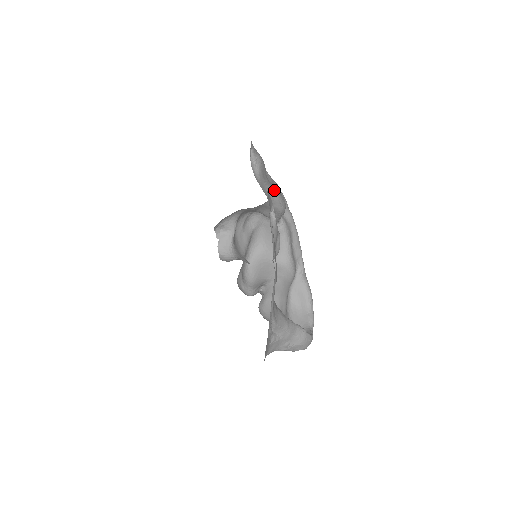
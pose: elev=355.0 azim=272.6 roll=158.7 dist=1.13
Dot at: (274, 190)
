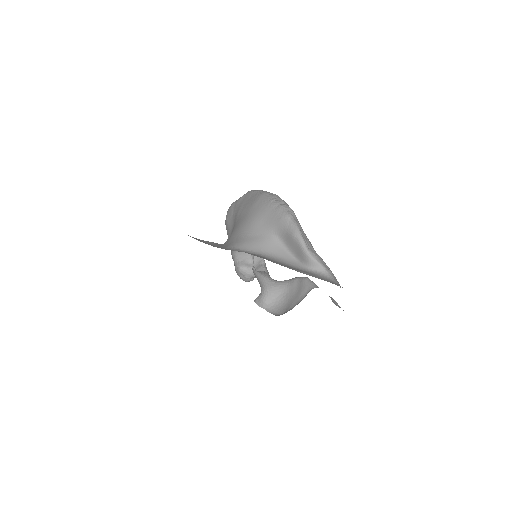
Dot at: occluded
